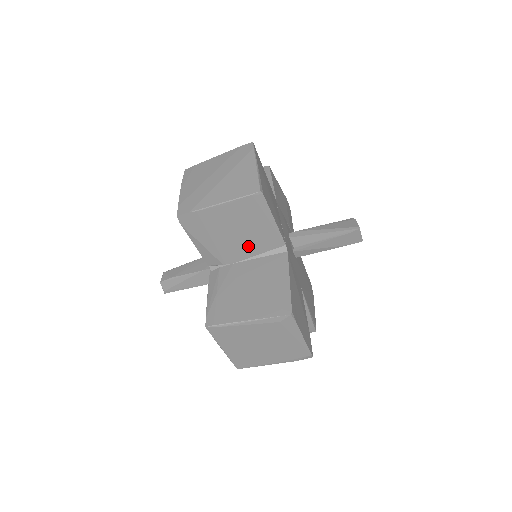
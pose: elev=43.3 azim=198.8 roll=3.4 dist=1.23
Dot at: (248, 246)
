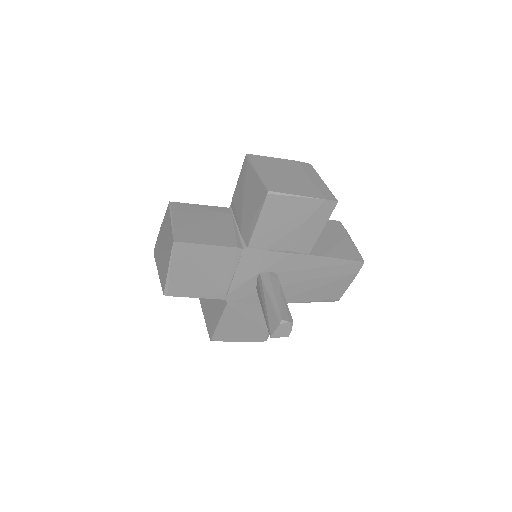
Dot at: occluded
